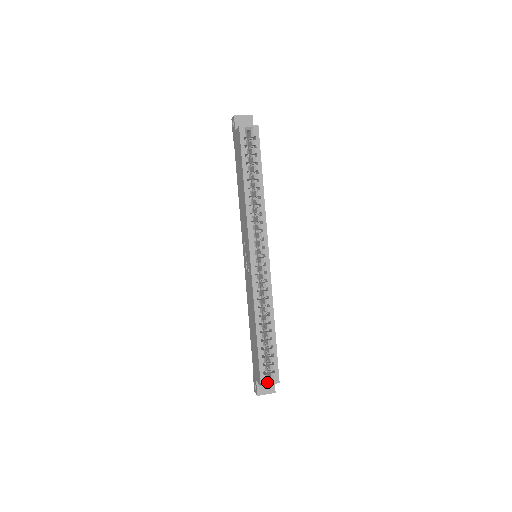
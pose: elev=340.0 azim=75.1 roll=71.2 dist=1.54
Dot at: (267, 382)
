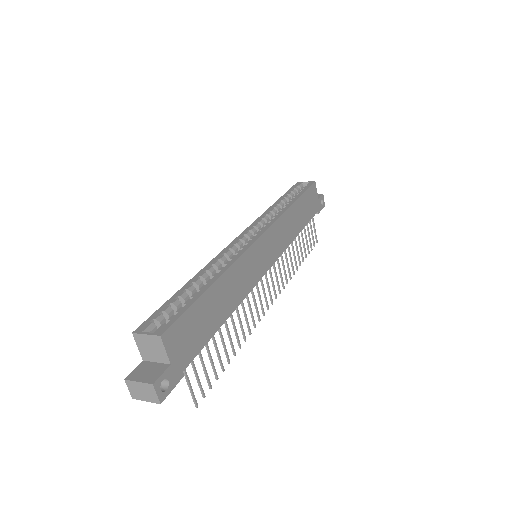
Dot at: (145, 332)
